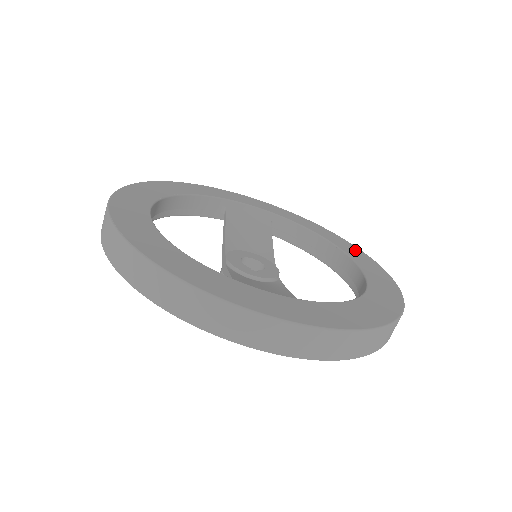
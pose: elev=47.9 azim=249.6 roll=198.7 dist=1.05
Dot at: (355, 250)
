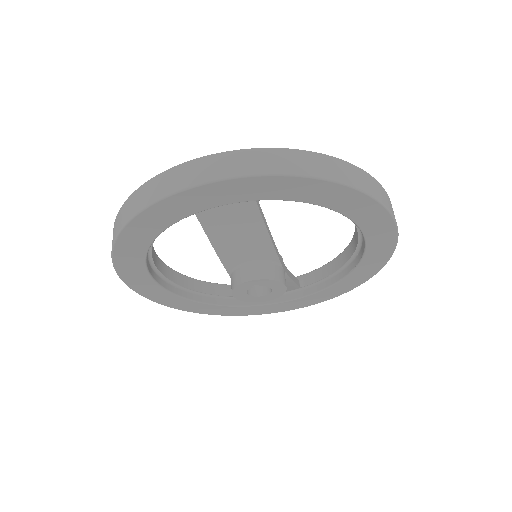
Dot at: occluded
